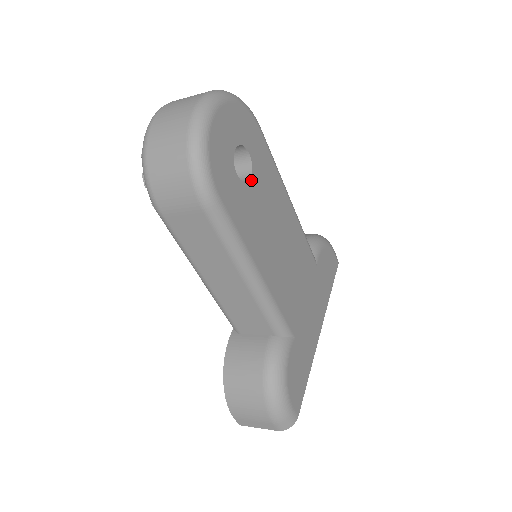
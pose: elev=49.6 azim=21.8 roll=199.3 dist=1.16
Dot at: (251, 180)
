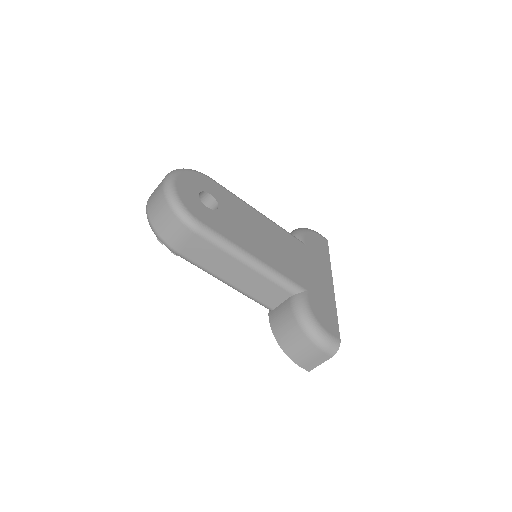
Dot at: (219, 208)
